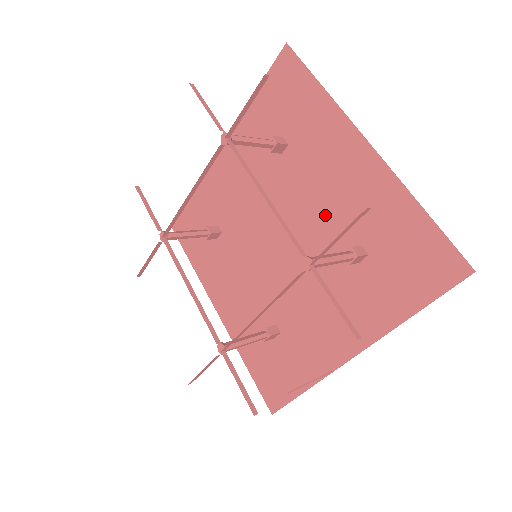
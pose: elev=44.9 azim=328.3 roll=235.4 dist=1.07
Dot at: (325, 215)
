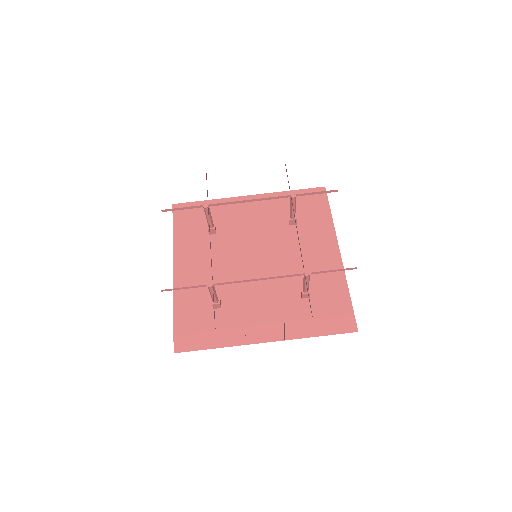
Dot at: (296, 267)
